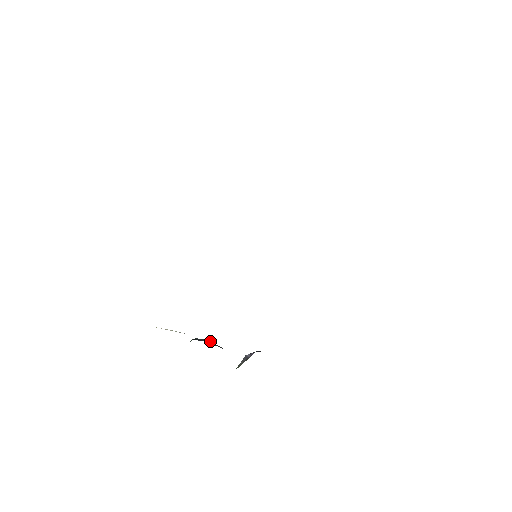
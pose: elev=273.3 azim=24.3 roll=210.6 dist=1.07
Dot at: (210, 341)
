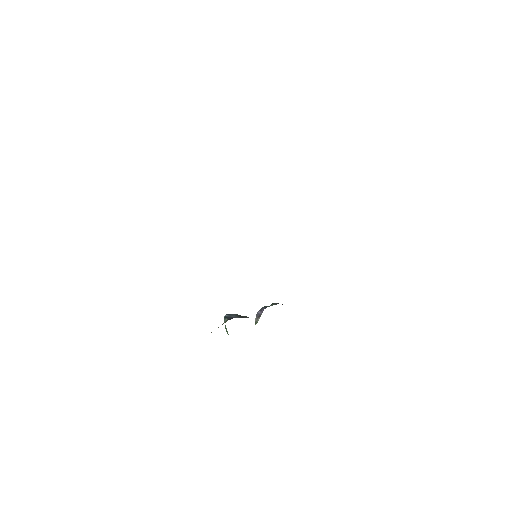
Dot at: (236, 314)
